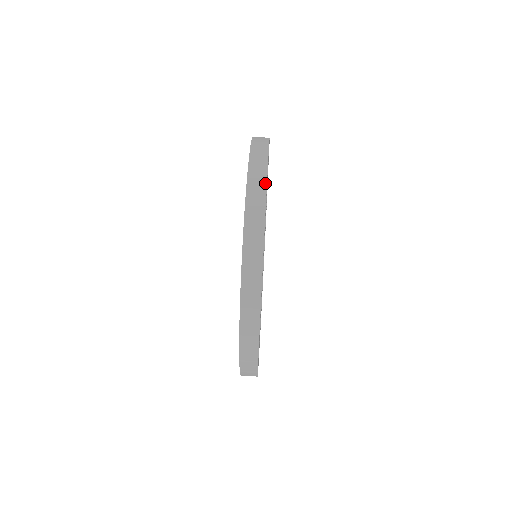
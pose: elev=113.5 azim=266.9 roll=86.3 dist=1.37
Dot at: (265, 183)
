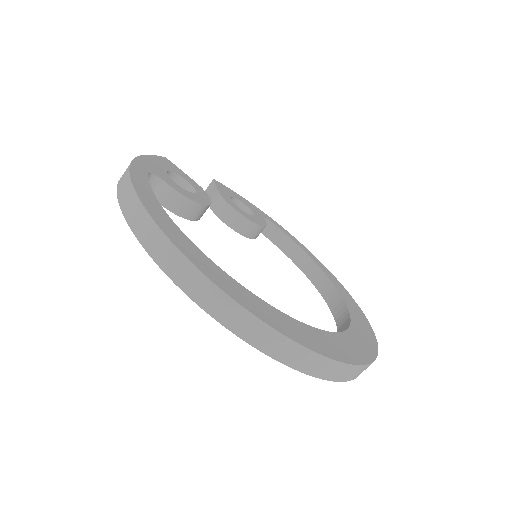
Dot at: (137, 199)
